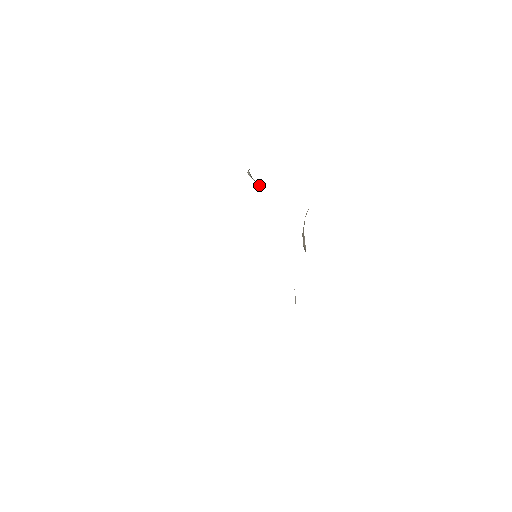
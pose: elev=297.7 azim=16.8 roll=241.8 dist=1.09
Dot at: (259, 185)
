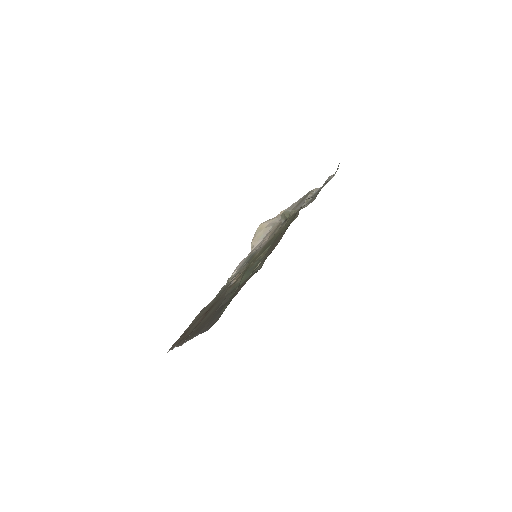
Dot at: (282, 217)
